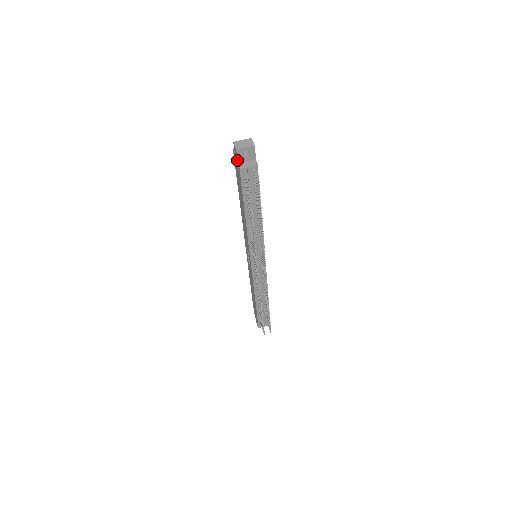
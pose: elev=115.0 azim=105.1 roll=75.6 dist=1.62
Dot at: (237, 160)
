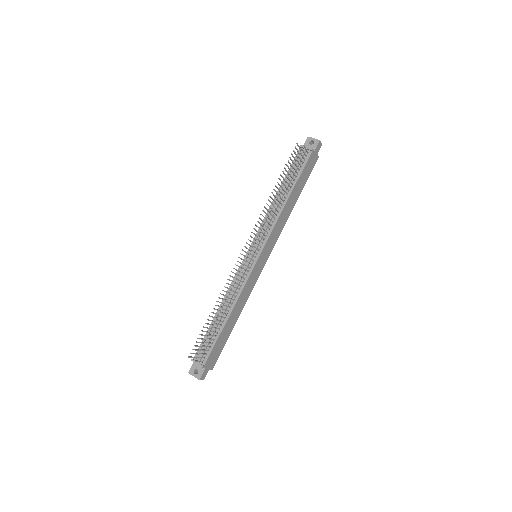
Dot at: occluded
